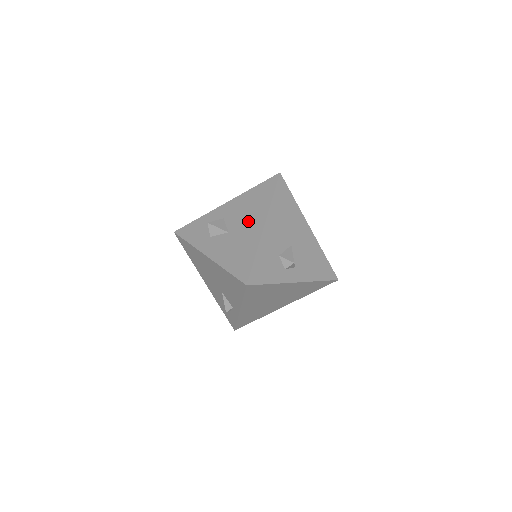
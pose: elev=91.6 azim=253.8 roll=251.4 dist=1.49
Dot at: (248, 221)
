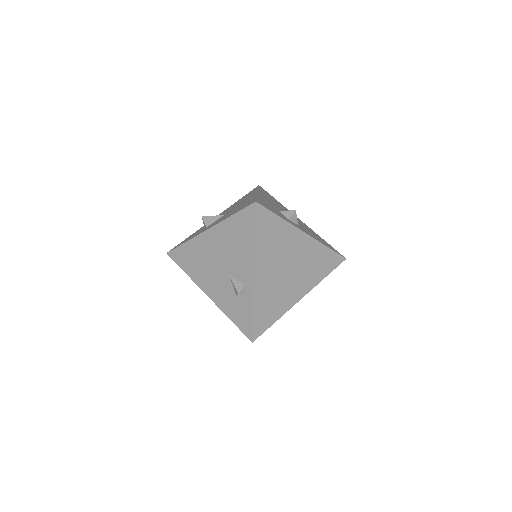
Dot at: (241, 202)
